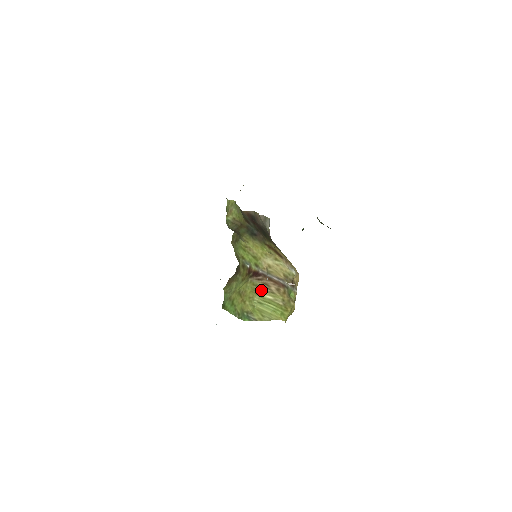
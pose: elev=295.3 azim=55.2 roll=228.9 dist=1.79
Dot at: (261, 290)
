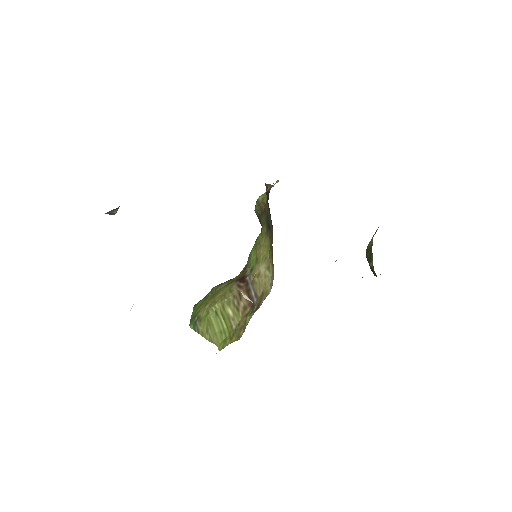
Dot at: (230, 299)
